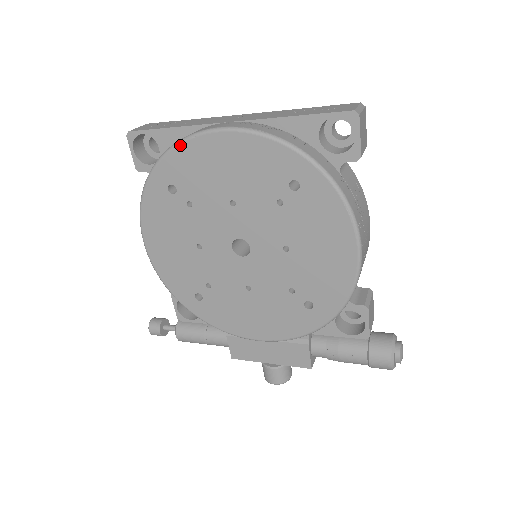
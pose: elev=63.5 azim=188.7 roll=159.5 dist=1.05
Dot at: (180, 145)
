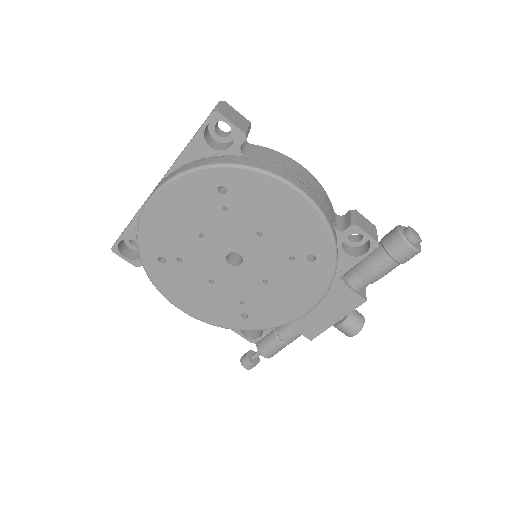
Dot at: (140, 229)
